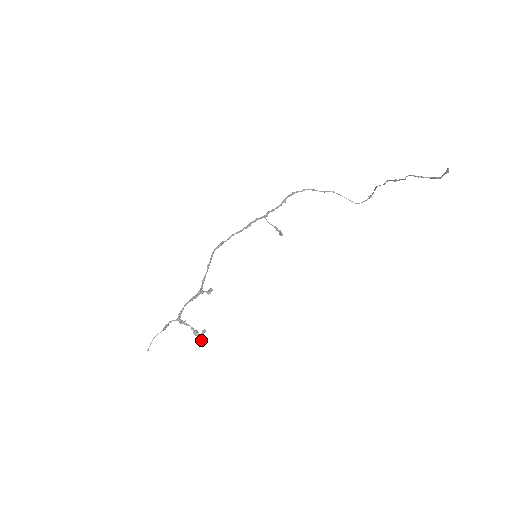
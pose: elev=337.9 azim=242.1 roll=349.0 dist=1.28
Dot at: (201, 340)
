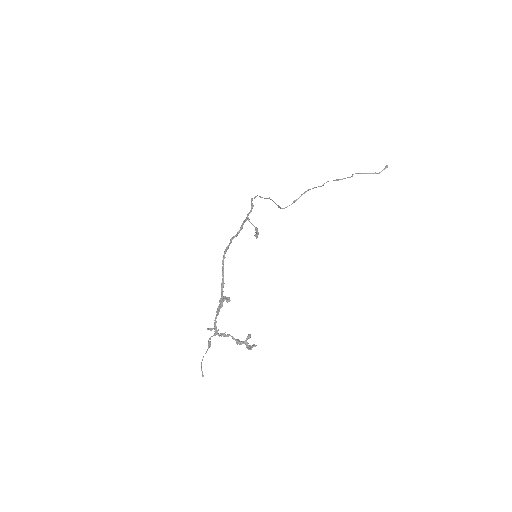
Dot at: (247, 347)
